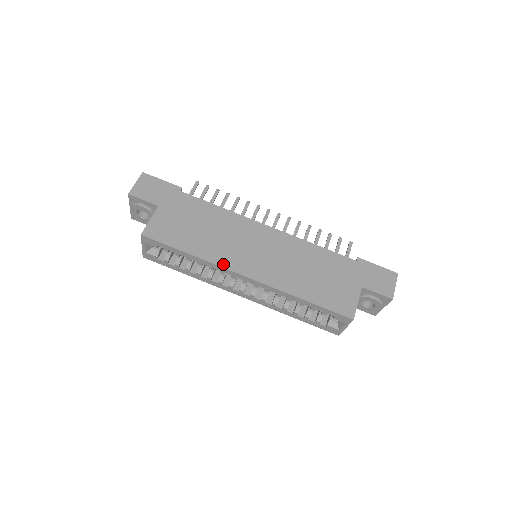
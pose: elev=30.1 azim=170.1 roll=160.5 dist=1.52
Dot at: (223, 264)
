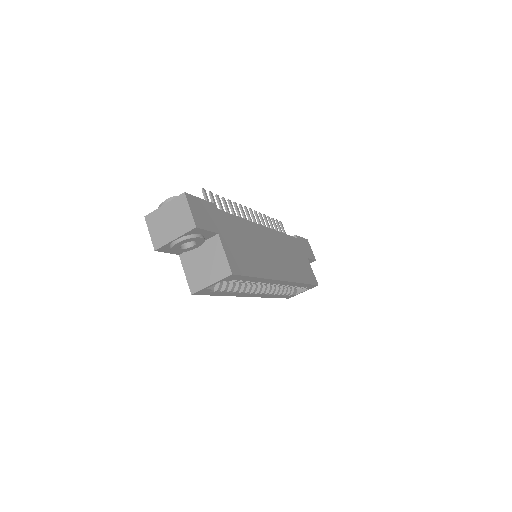
Dot at: (273, 276)
